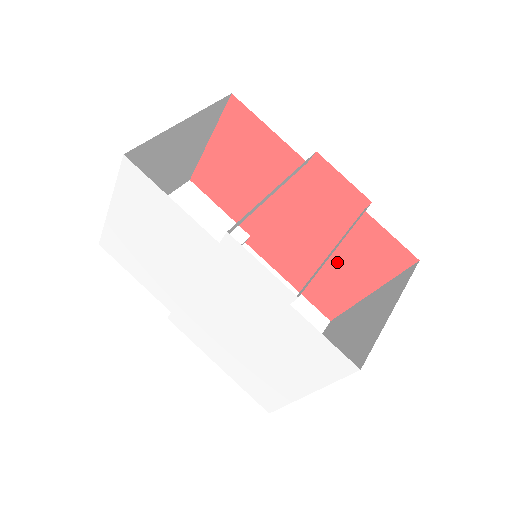
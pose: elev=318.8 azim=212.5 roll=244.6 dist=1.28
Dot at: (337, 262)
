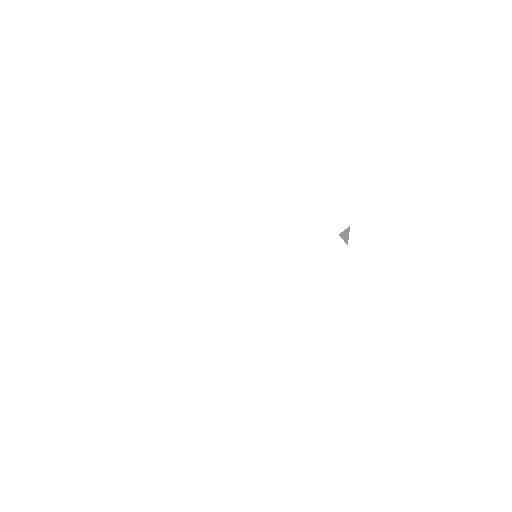
Dot at: occluded
